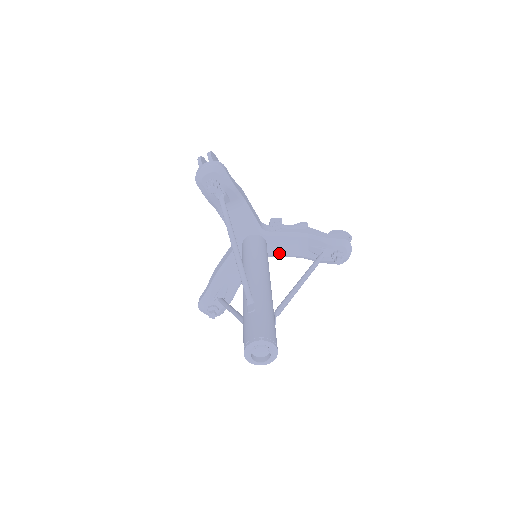
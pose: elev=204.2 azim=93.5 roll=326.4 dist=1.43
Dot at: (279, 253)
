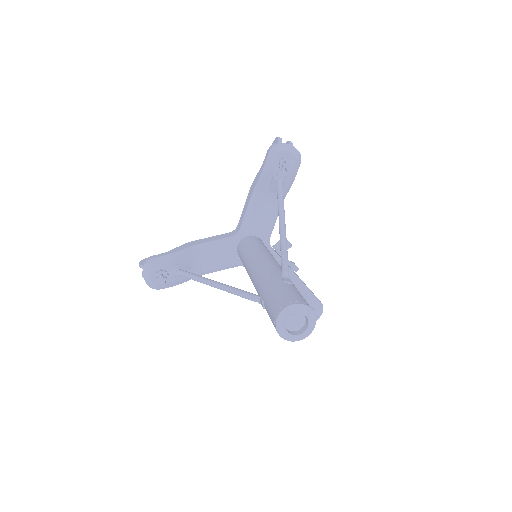
Dot at: occluded
